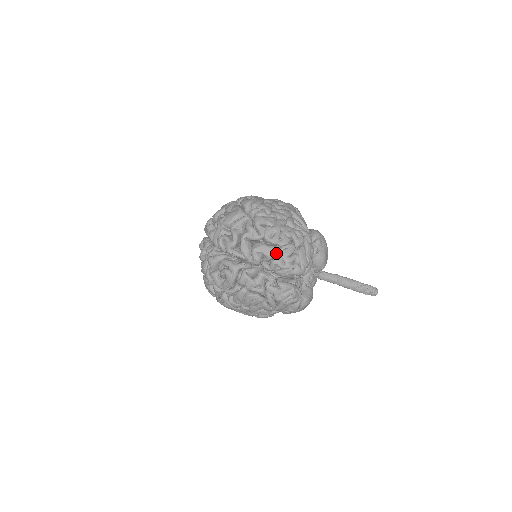
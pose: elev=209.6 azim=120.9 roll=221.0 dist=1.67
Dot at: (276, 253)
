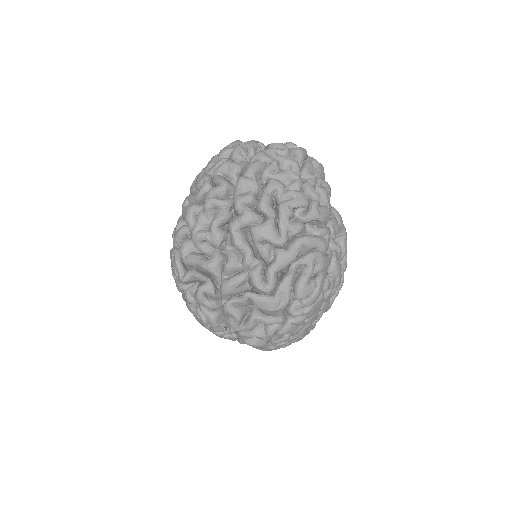
Dot at: occluded
